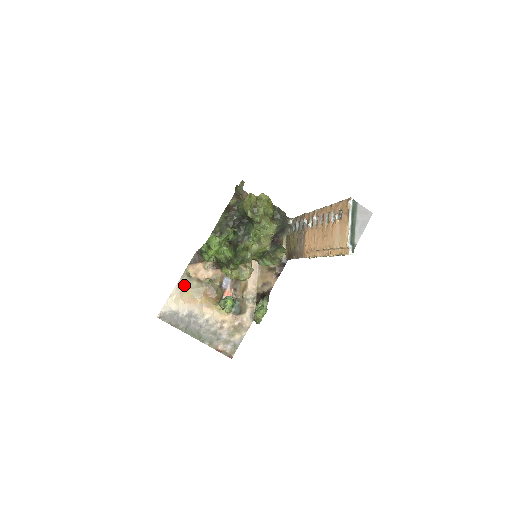
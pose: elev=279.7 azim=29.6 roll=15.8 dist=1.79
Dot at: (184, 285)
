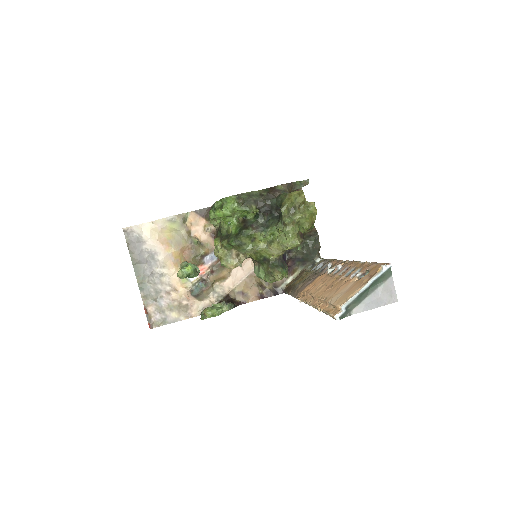
Dot at: (173, 224)
